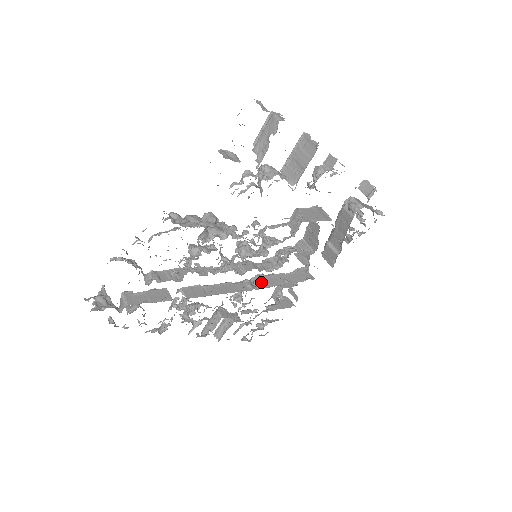
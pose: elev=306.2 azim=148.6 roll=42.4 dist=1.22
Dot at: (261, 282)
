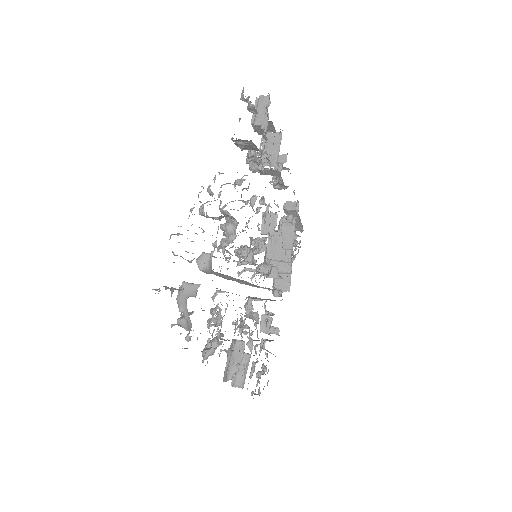
Dot at: (258, 299)
